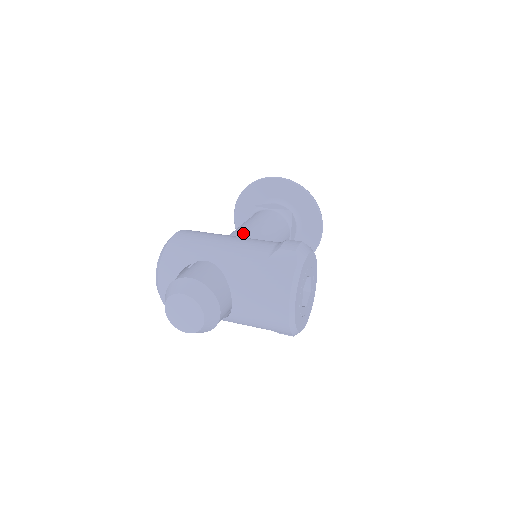
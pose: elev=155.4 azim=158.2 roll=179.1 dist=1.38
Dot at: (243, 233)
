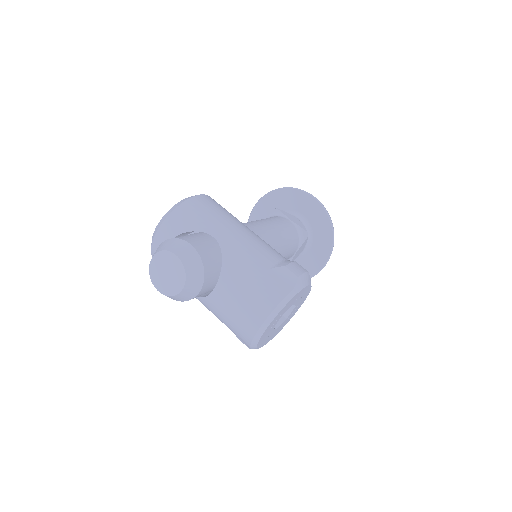
Dot at: (257, 229)
